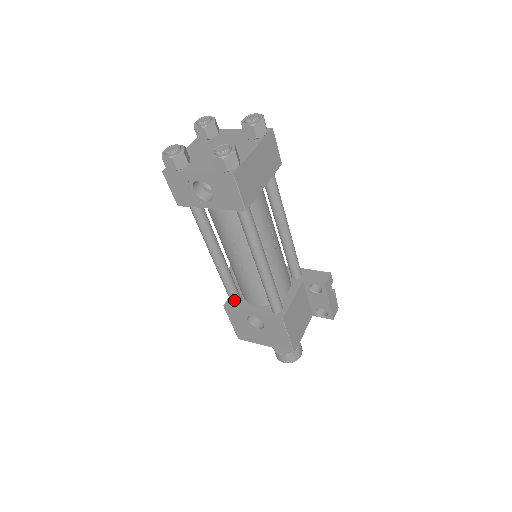
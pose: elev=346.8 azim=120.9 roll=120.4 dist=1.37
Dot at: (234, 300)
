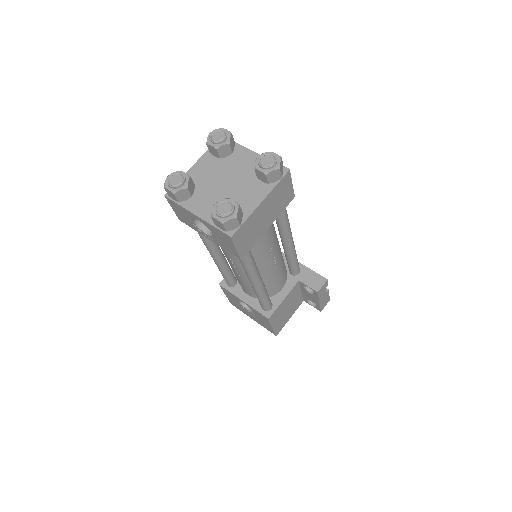
Dot at: (229, 284)
